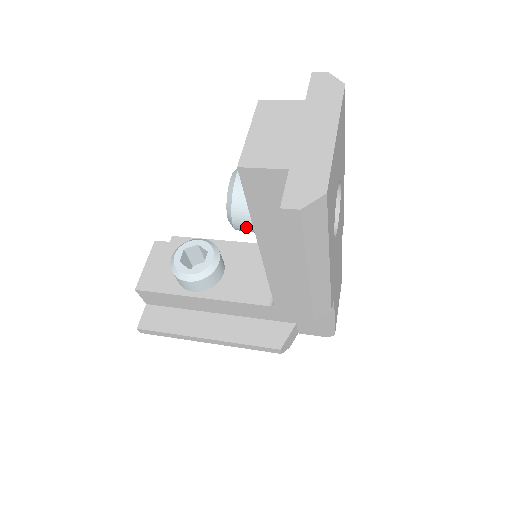
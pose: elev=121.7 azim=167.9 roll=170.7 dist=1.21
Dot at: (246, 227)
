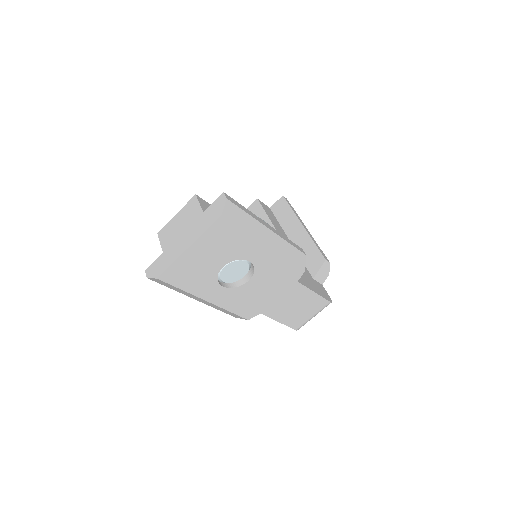
Dot at: occluded
